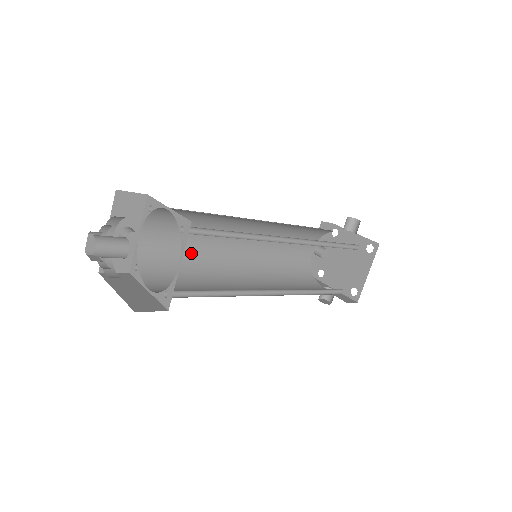
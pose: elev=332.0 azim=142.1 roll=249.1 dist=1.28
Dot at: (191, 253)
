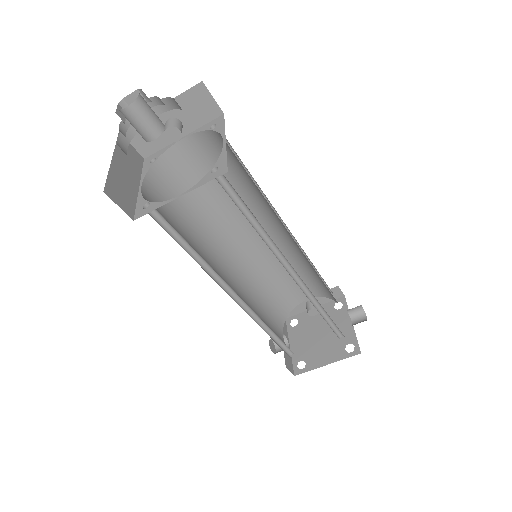
Dot at: (210, 197)
